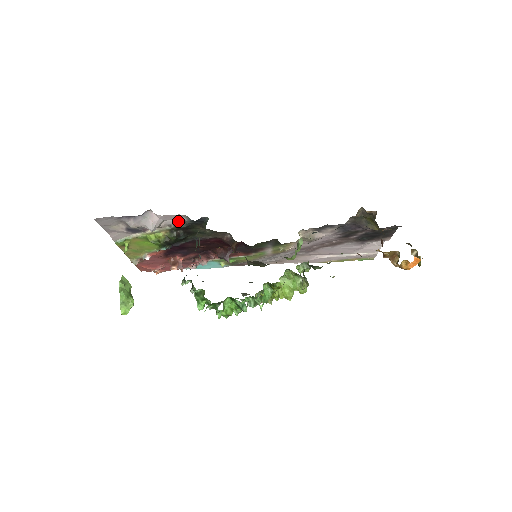
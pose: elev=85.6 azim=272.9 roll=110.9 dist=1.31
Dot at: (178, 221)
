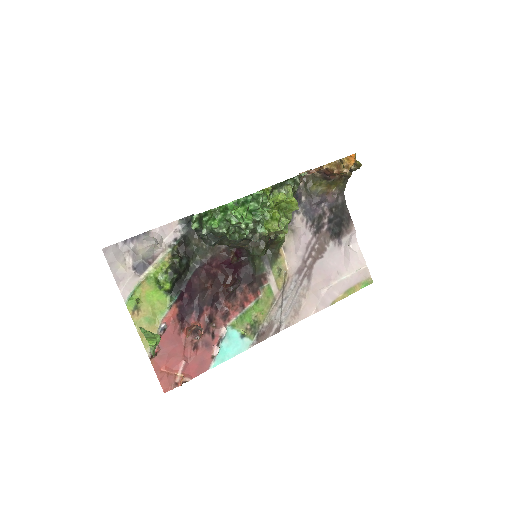
Dot at: (175, 235)
